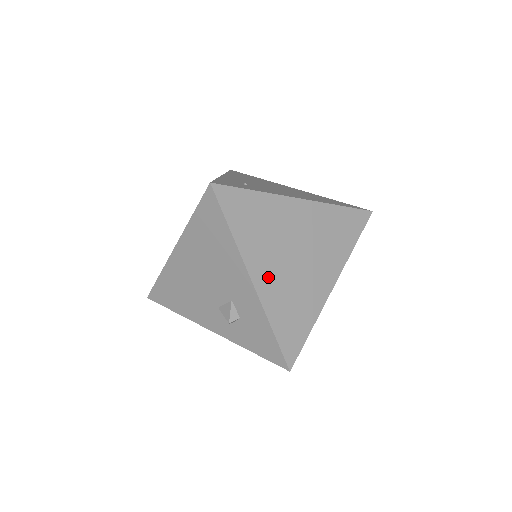
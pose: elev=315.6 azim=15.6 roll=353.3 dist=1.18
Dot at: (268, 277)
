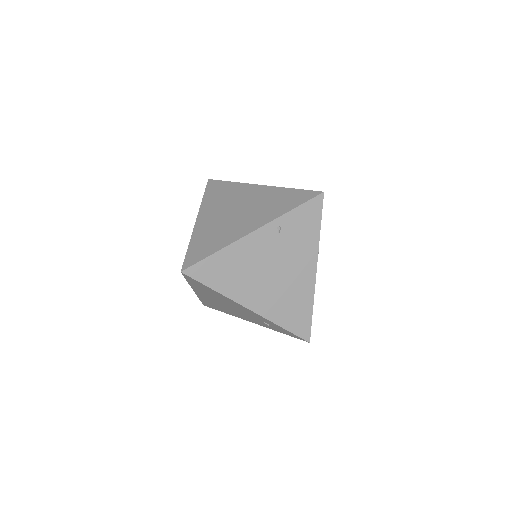
Dot at: (208, 219)
